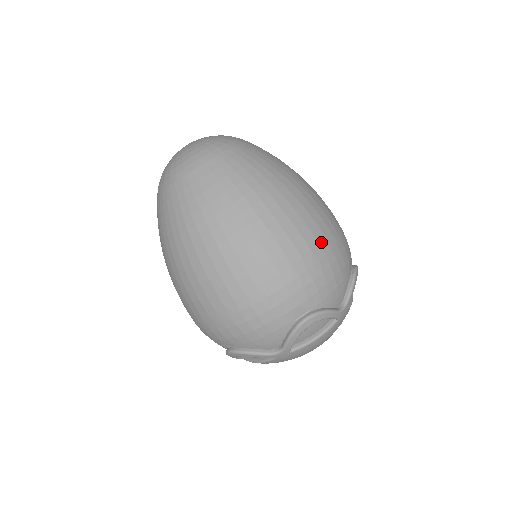
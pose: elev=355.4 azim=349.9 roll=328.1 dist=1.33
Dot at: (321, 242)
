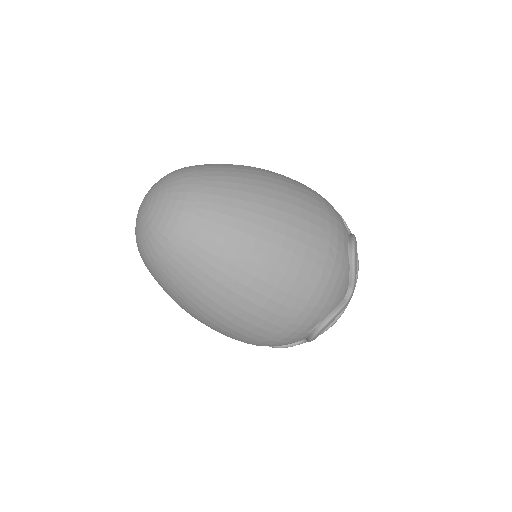
Dot at: (313, 193)
